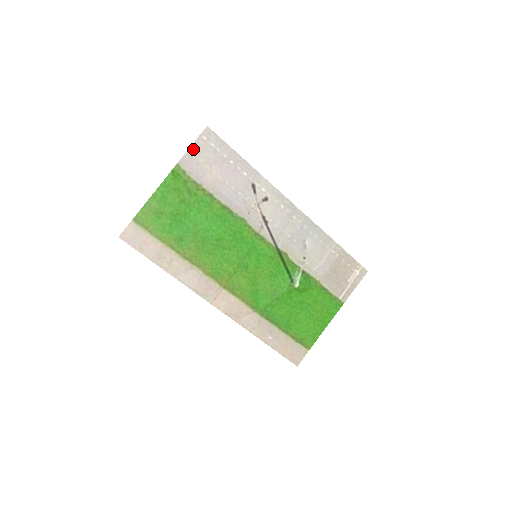
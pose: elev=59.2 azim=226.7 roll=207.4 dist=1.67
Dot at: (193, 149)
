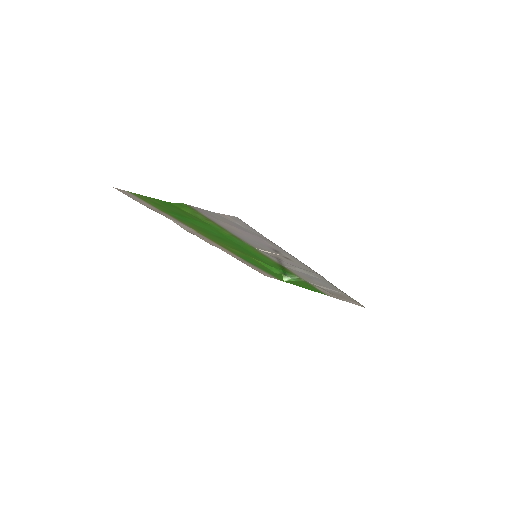
Dot at: (211, 212)
